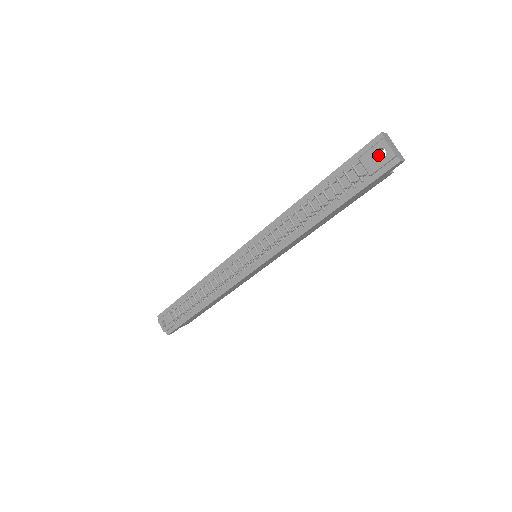
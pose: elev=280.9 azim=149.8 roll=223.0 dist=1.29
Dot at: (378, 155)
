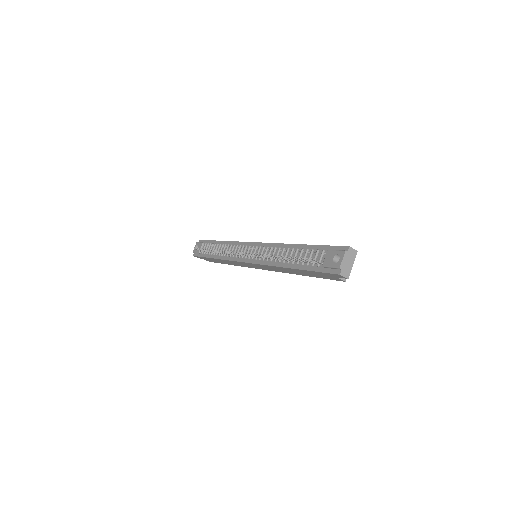
Dot at: (338, 259)
